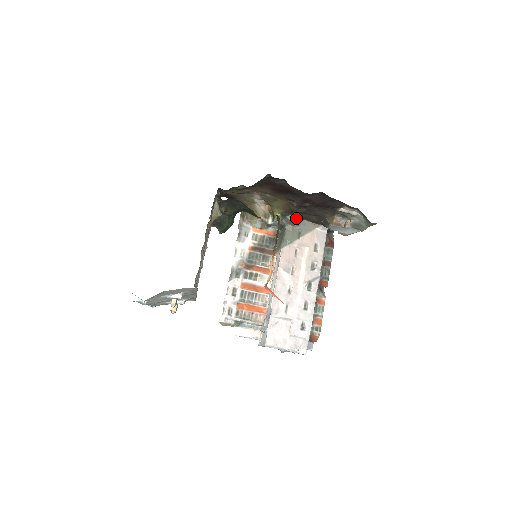
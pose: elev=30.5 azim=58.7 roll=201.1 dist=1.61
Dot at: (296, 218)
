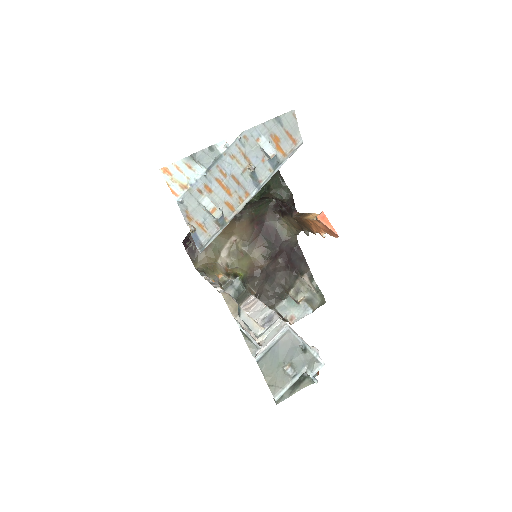
Dot at: (252, 289)
